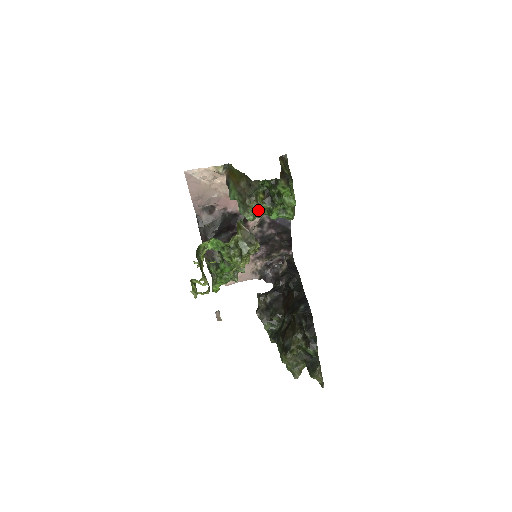
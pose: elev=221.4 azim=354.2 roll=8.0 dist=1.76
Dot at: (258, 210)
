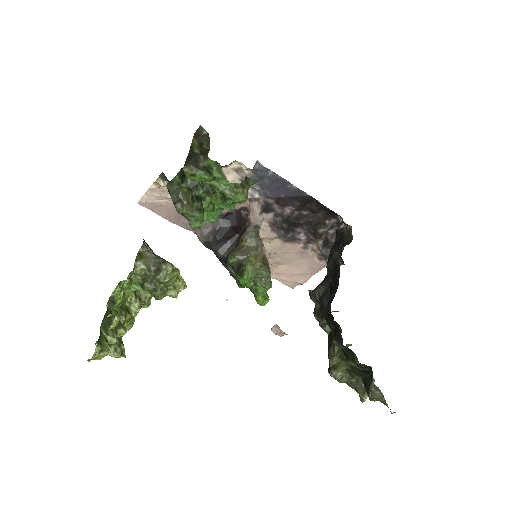
Dot at: (195, 213)
